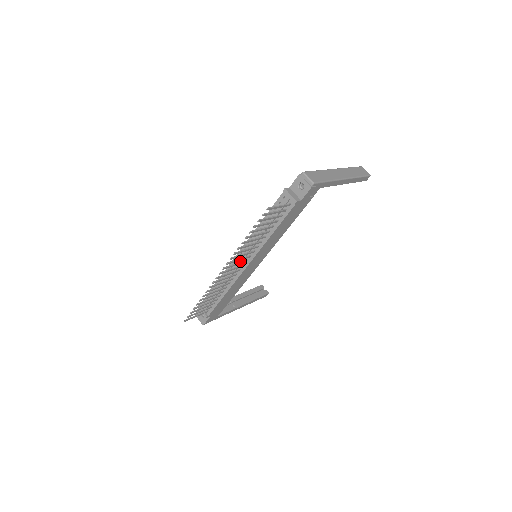
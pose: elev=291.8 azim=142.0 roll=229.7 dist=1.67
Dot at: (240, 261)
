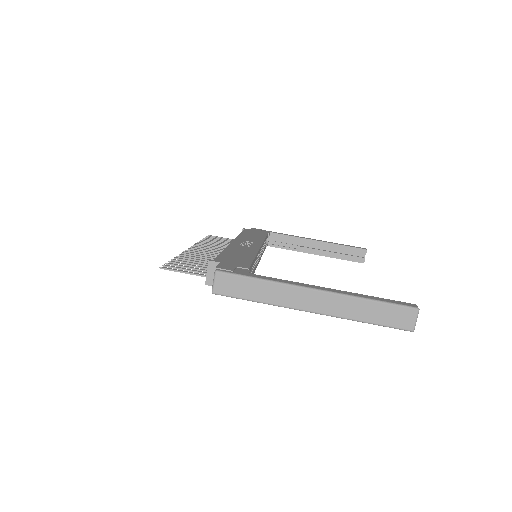
Dot at: occluded
